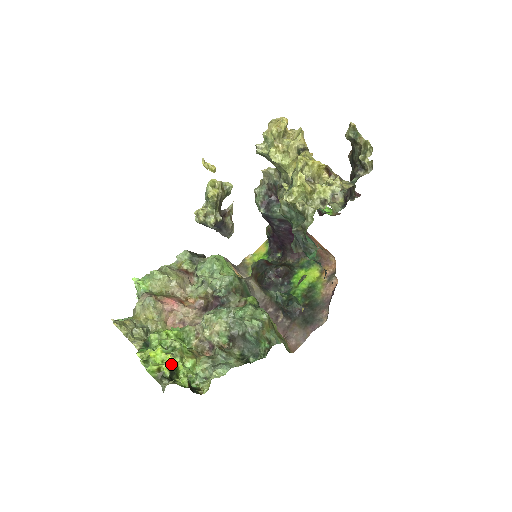
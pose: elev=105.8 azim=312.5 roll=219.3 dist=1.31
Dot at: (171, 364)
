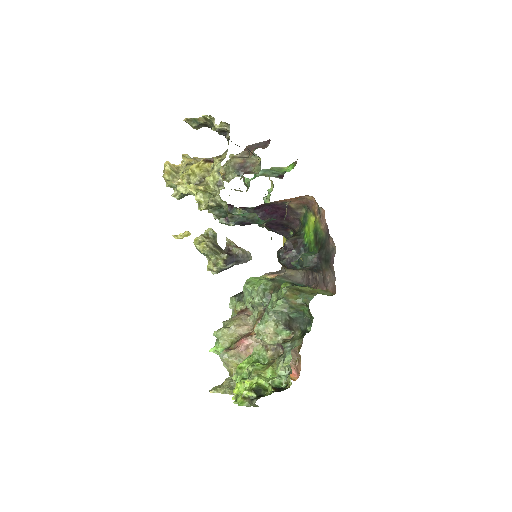
Dot at: (251, 386)
